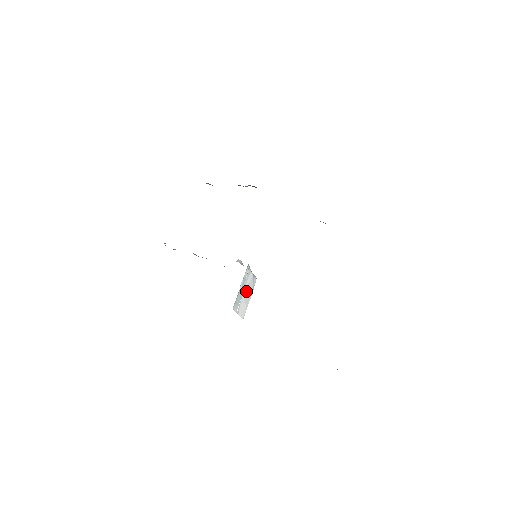
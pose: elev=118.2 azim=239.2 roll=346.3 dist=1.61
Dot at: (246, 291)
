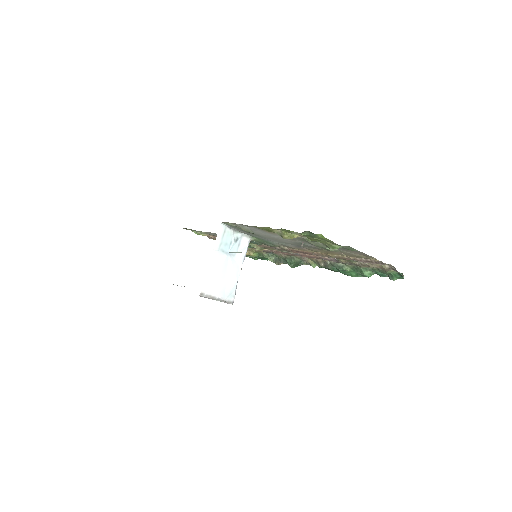
Dot at: (227, 268)
